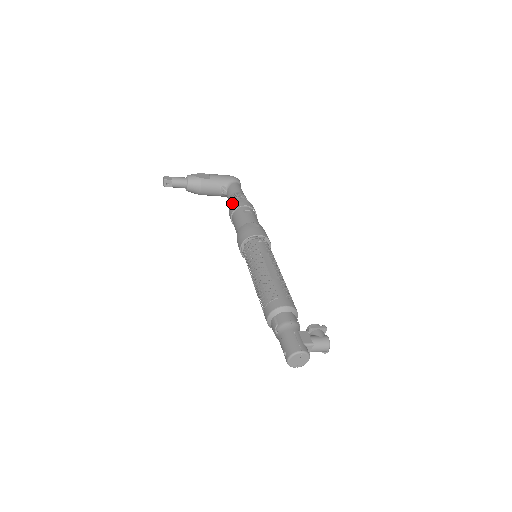
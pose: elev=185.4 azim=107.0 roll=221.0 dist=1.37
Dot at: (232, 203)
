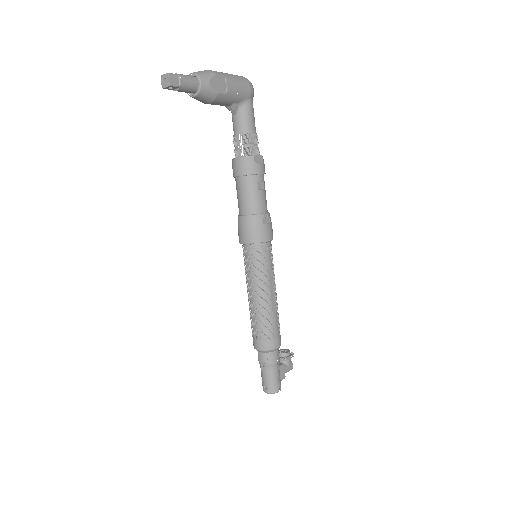
Dot at: (246, 157)
